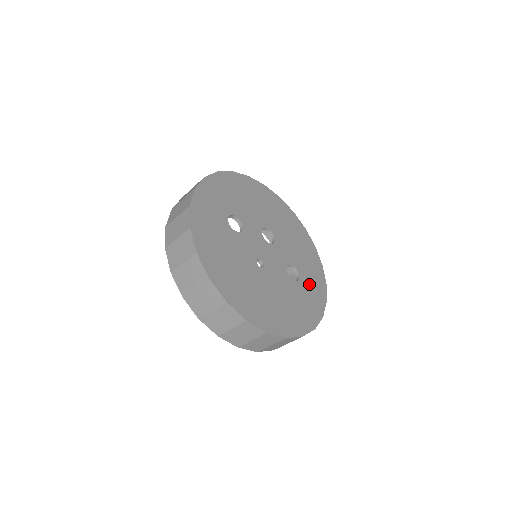
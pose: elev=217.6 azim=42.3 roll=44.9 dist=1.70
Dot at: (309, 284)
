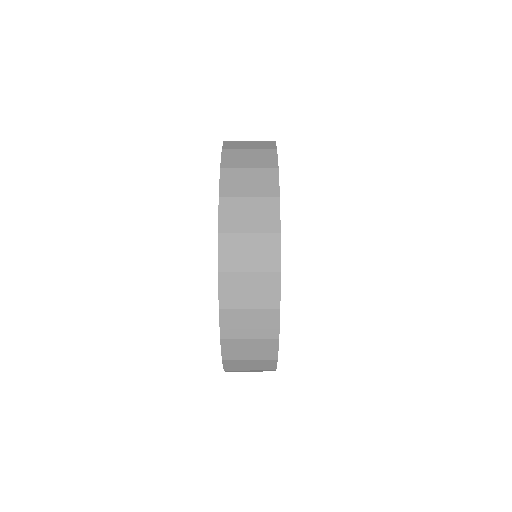
Dot at: occluded
